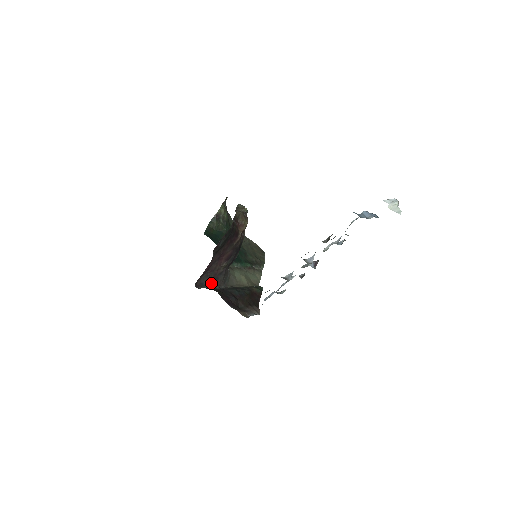
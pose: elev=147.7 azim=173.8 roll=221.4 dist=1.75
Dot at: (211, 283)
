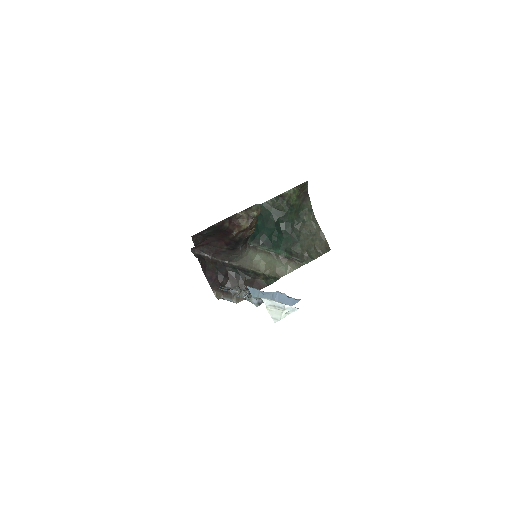
Dot at: (212, 254)
